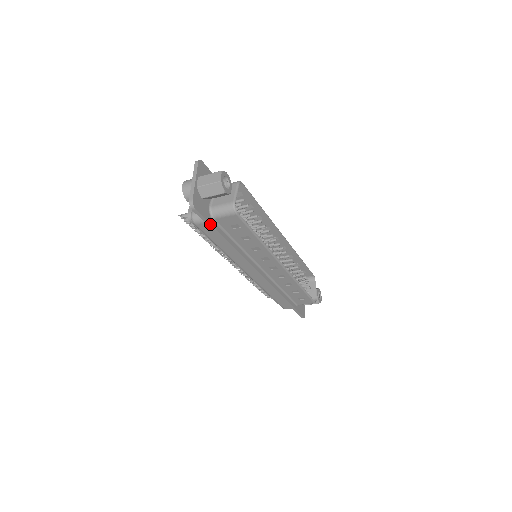
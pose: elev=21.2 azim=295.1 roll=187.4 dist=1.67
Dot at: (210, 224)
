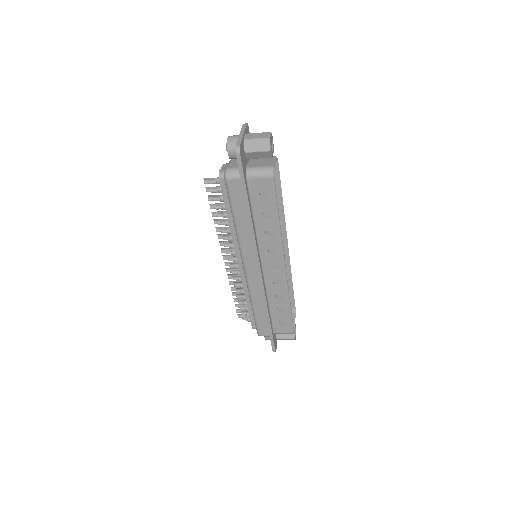
Dot at: (244, 180)
